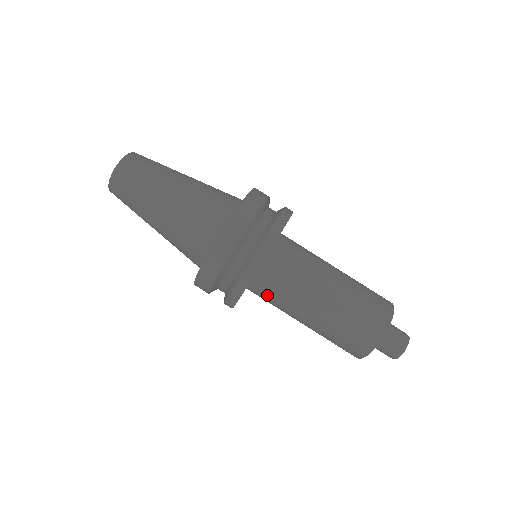
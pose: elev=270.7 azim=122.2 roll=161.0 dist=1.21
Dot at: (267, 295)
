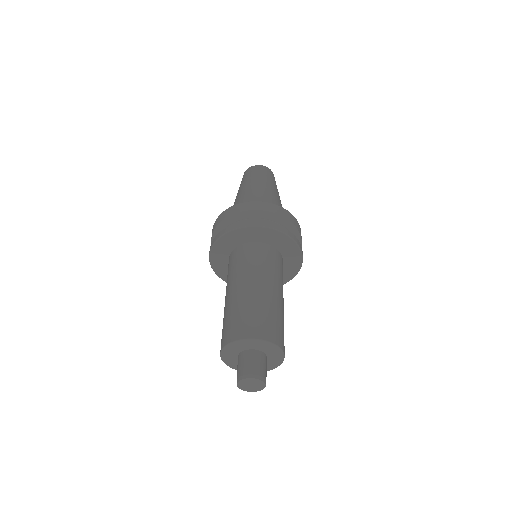
Dot at: occluded
